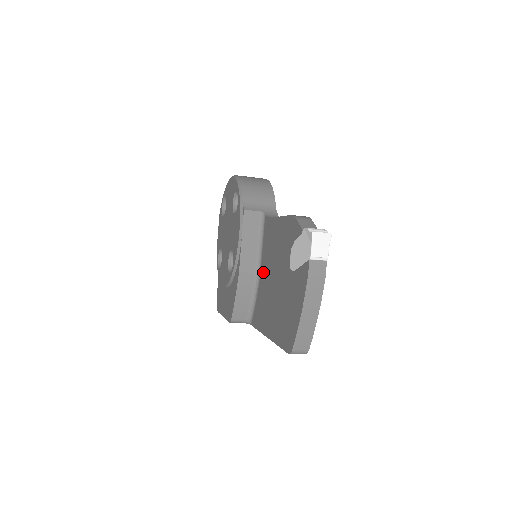
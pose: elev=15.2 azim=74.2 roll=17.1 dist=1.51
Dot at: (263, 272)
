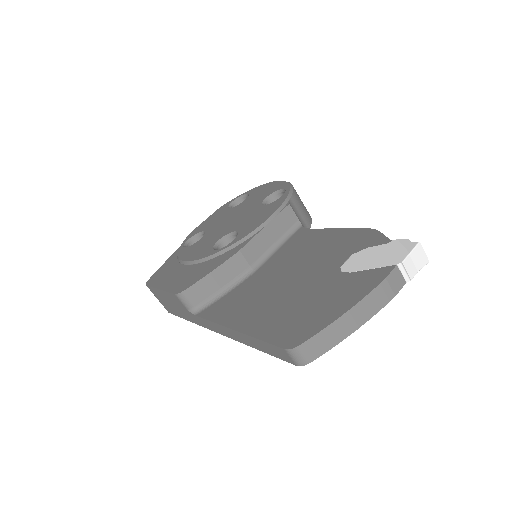
Dot at: (265, 270)
